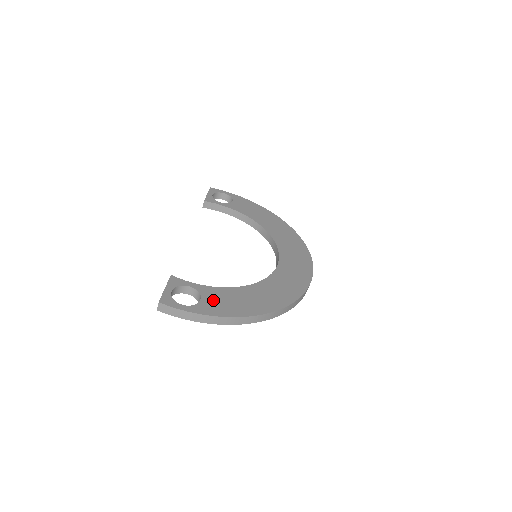
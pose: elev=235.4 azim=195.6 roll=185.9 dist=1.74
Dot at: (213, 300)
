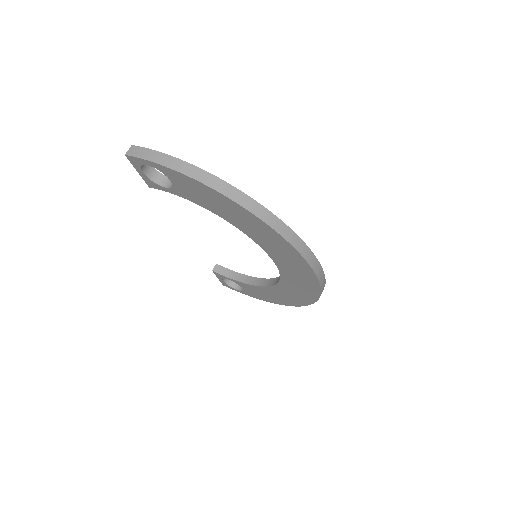
Dot at: occluded
